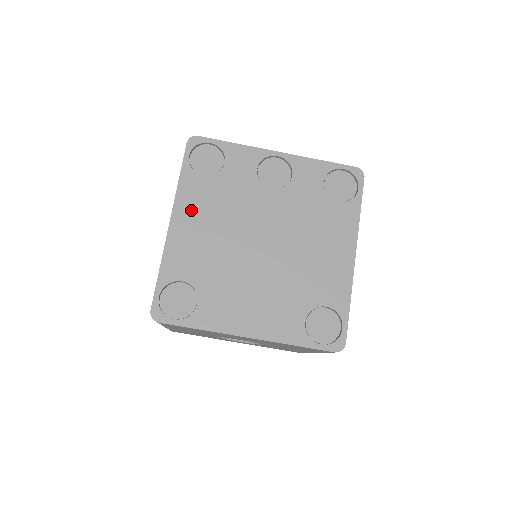
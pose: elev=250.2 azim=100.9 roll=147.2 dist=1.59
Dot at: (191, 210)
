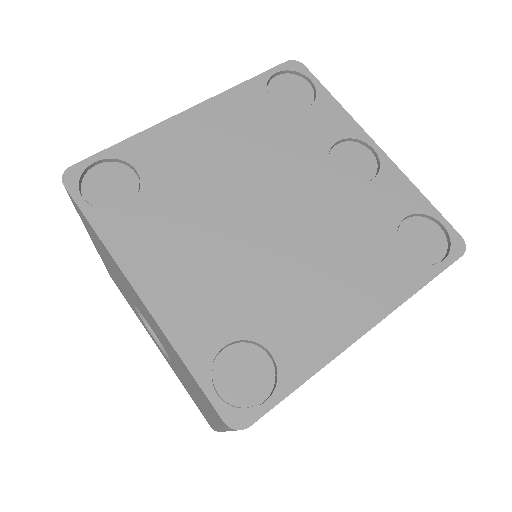
Dot at: (224, 117)
